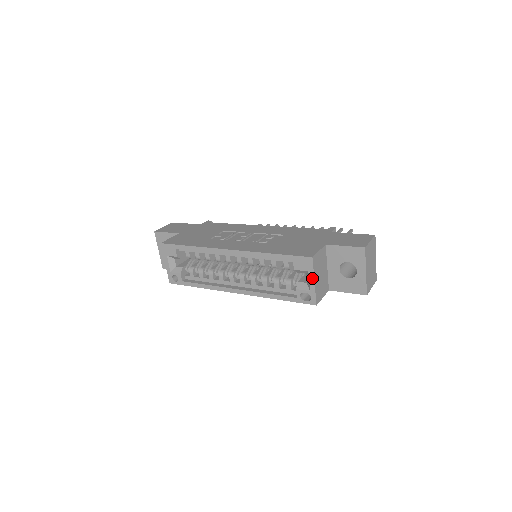
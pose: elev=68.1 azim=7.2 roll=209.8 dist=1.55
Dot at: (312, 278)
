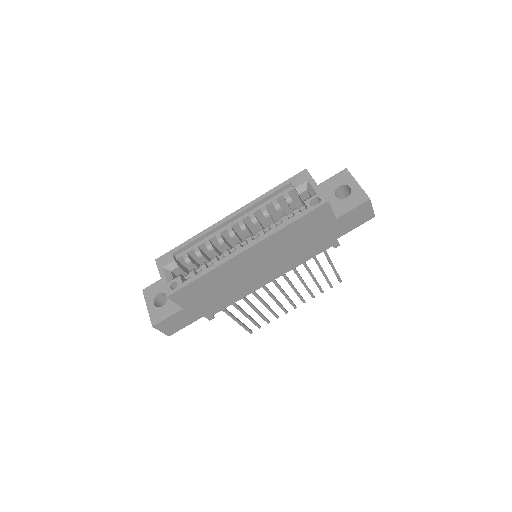
Dot at: (313, 183)
